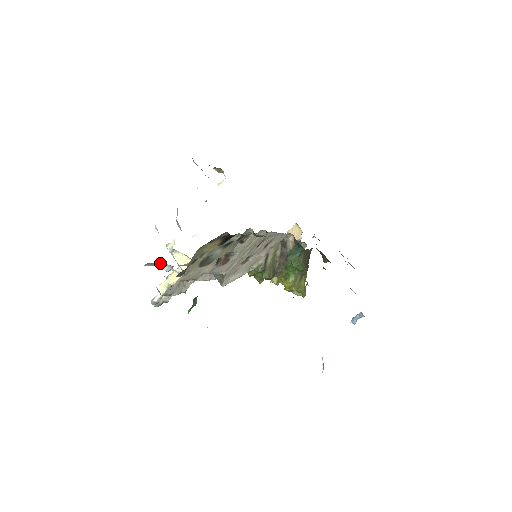
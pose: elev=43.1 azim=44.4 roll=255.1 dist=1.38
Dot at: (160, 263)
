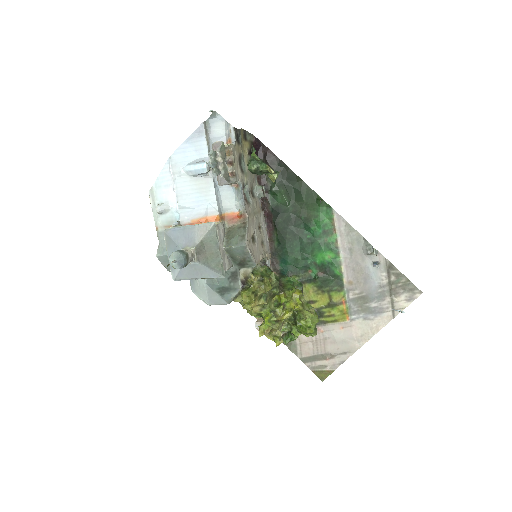
Dot at: (209, 140)
